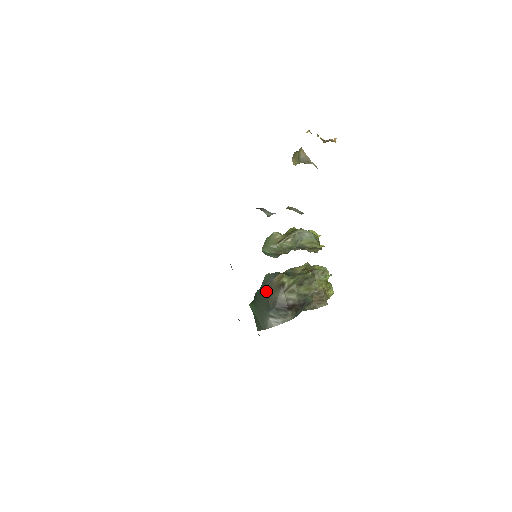
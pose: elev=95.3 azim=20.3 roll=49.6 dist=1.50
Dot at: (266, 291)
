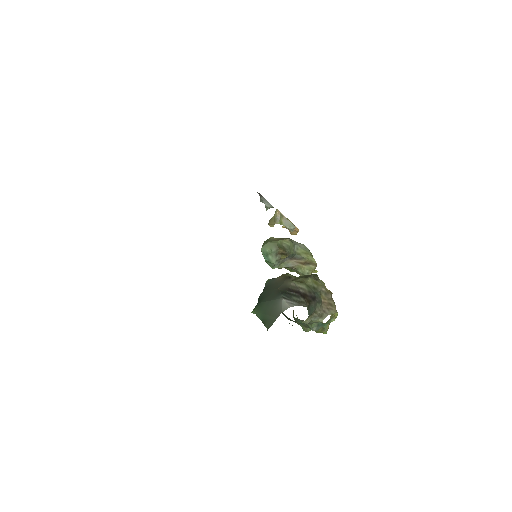
Dot at: (271, 287)
